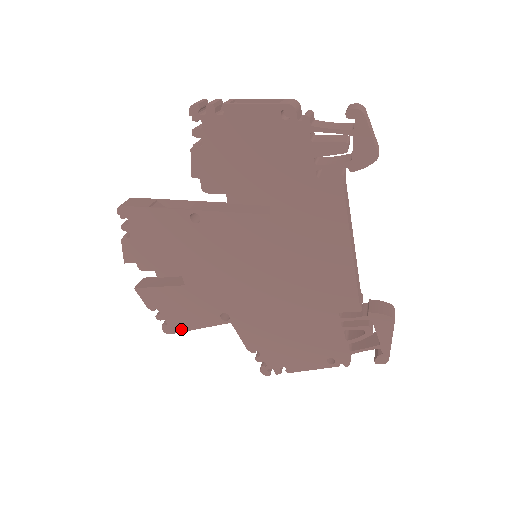
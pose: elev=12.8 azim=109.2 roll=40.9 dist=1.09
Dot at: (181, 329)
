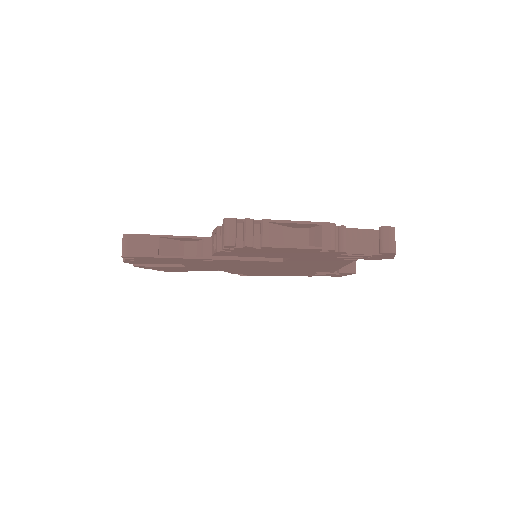
Dot at: (176, 271)
